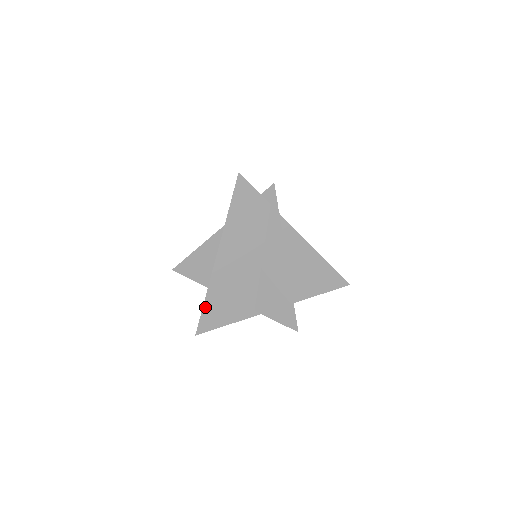
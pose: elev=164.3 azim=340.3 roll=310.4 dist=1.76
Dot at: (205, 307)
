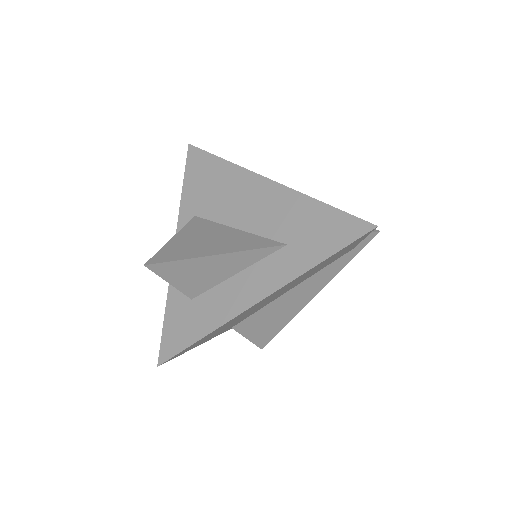
Dot at: (196, 342)
